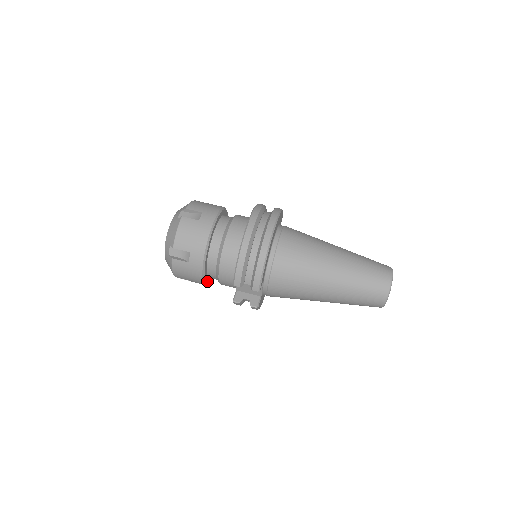
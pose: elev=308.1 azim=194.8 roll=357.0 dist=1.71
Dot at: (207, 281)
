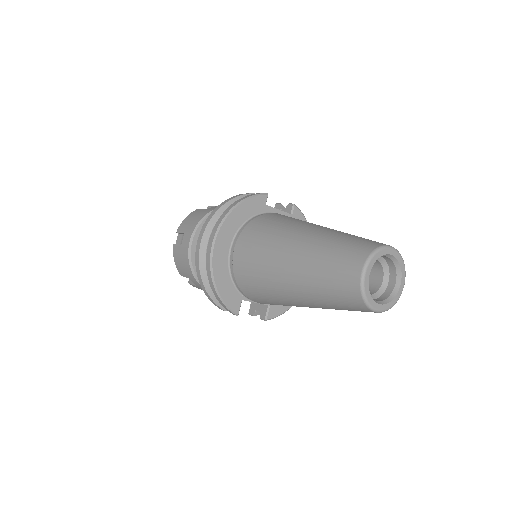
Dot at: occluded
